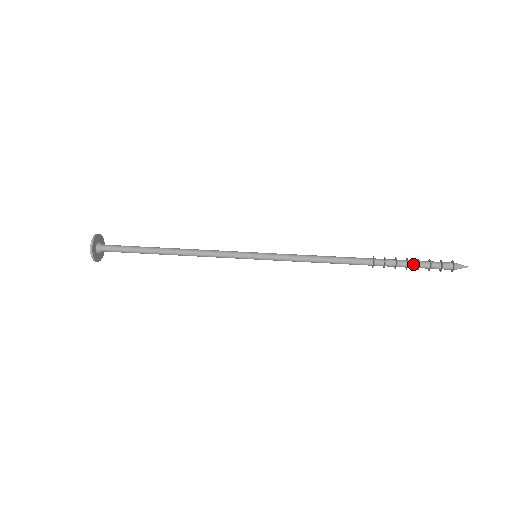
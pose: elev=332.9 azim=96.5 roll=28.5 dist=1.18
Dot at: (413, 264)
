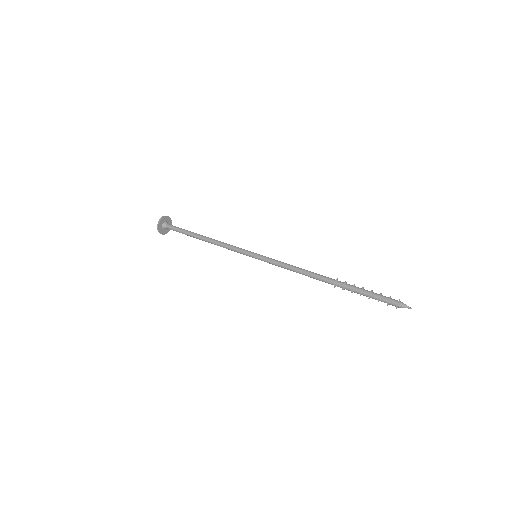
Dot at: (366, 292)
